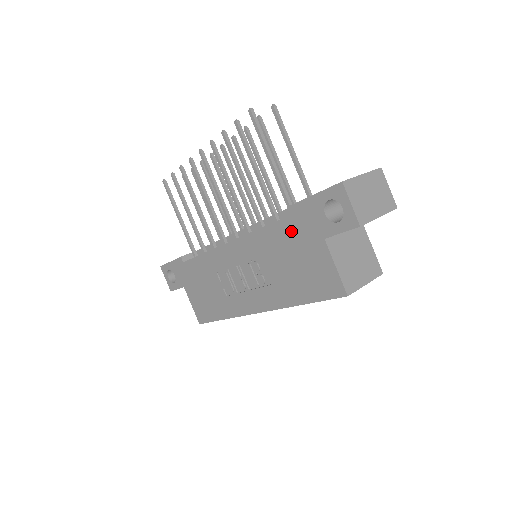
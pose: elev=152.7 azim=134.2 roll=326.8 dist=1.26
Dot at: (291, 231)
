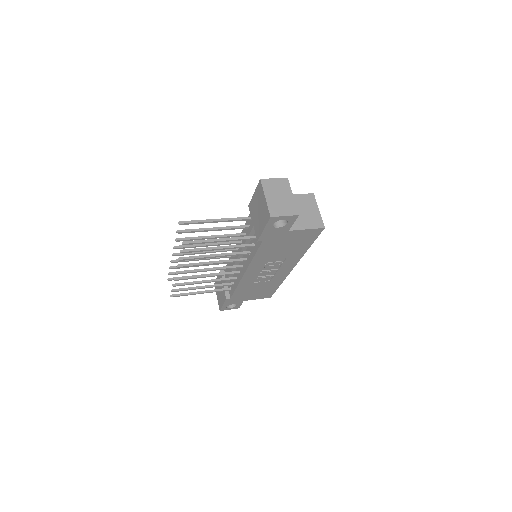
Dot at: (270, 244)
